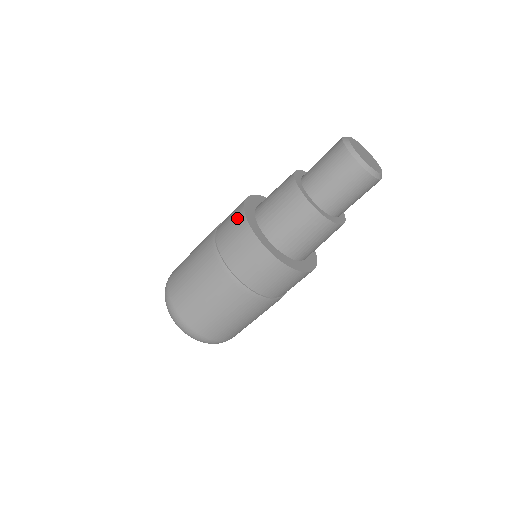
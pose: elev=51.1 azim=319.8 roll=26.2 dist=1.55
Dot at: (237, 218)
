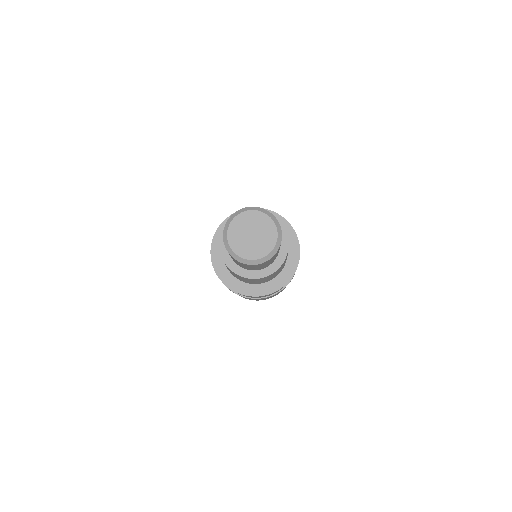
Dot at: occluded
